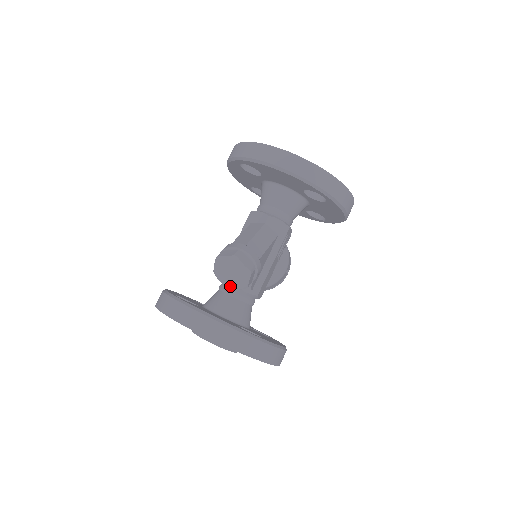
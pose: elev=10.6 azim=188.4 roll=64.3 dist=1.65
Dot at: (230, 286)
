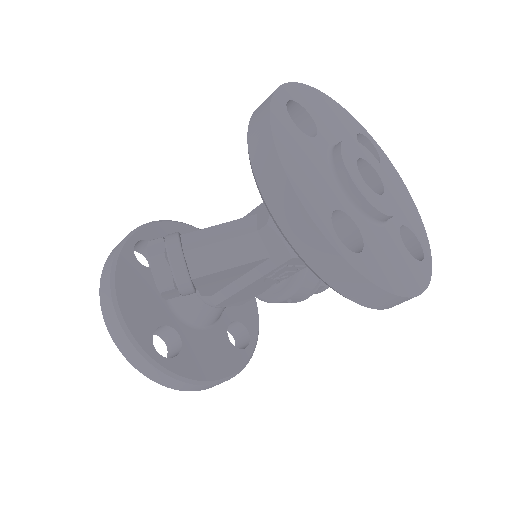
Dot at: occluded
